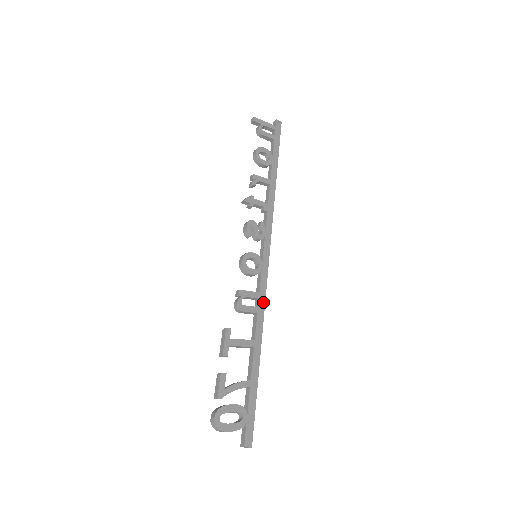
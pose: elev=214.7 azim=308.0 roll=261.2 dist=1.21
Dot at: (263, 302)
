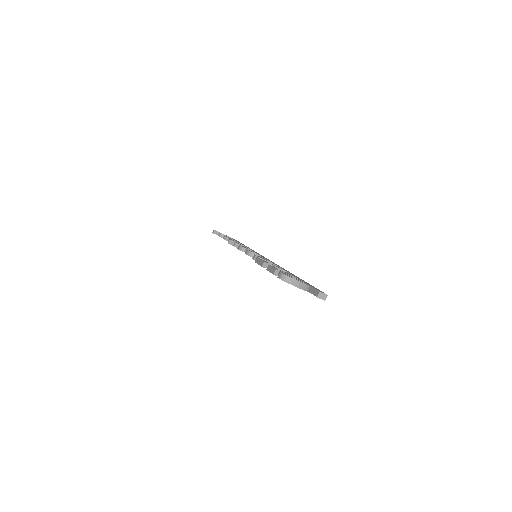
Dot at: occluded
